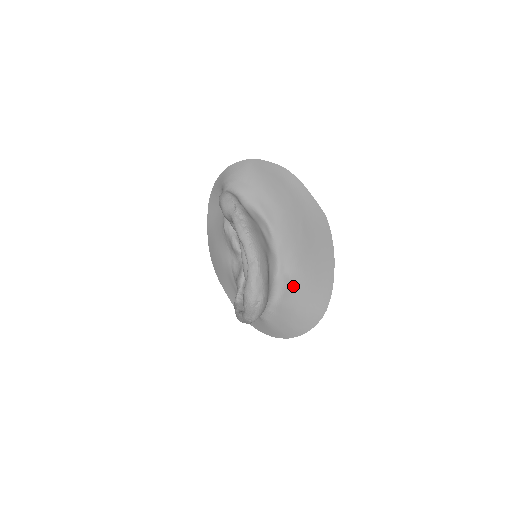
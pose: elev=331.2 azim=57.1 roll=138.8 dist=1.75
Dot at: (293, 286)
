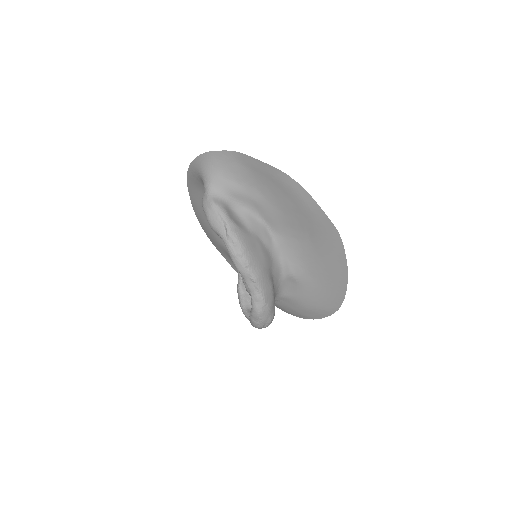
Dot at: (301, 287)
